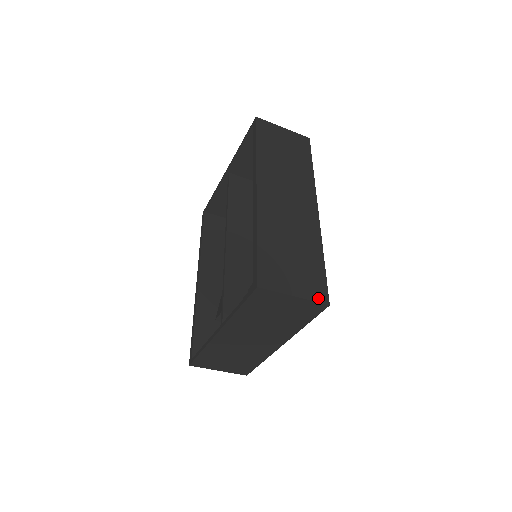
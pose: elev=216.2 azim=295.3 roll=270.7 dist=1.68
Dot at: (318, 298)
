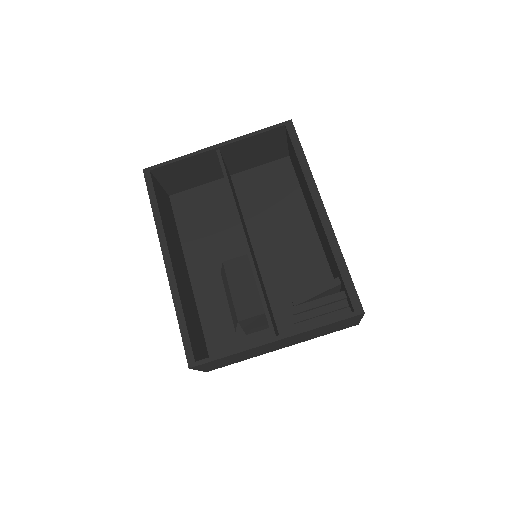
Dot at: occluded
